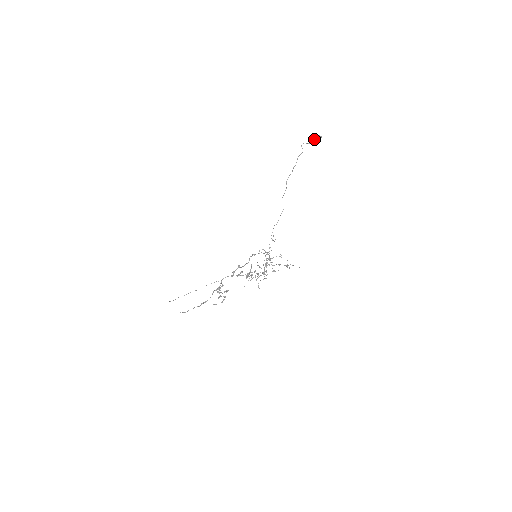
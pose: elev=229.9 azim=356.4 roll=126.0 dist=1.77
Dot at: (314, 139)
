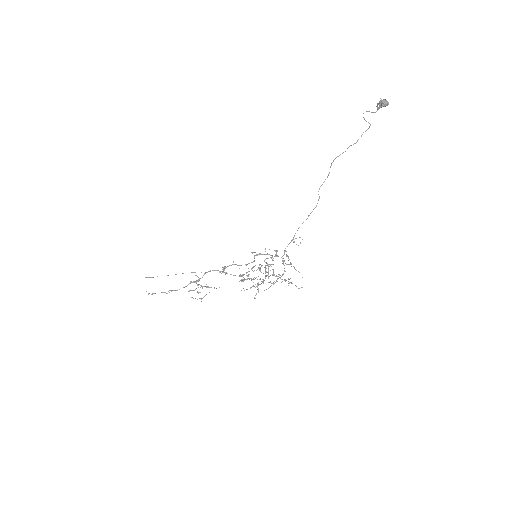
Dot at: (379, 106)
